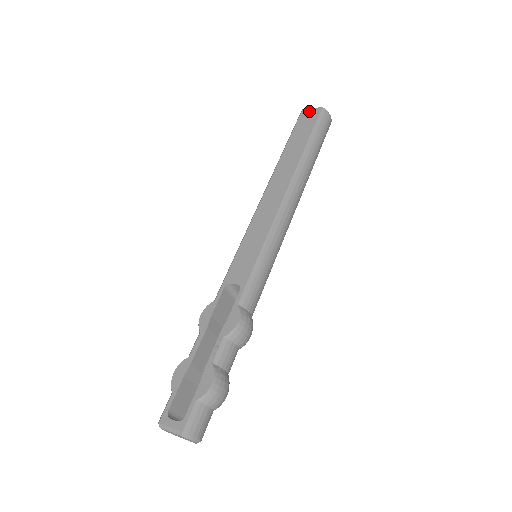
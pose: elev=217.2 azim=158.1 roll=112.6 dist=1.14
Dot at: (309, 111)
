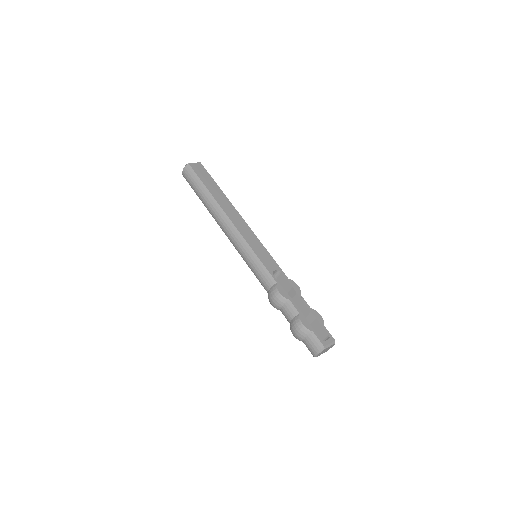
Dot at: (195, 165)
